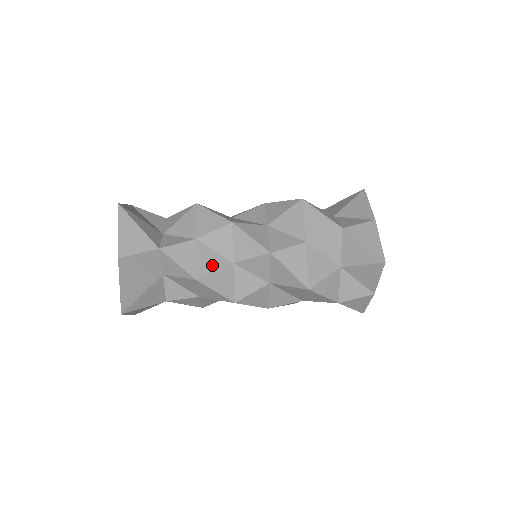
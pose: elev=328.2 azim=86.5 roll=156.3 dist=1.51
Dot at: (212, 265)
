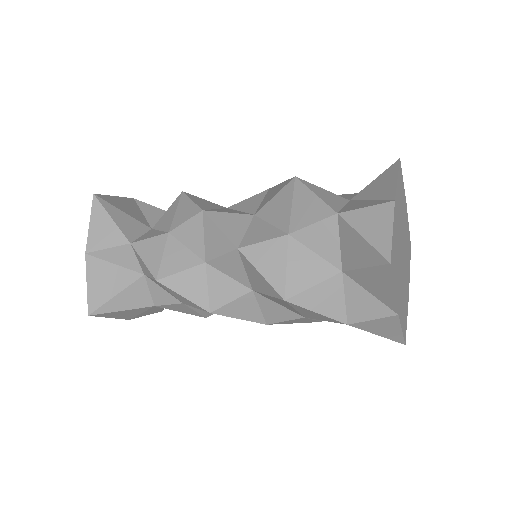
Dot at: occluded
